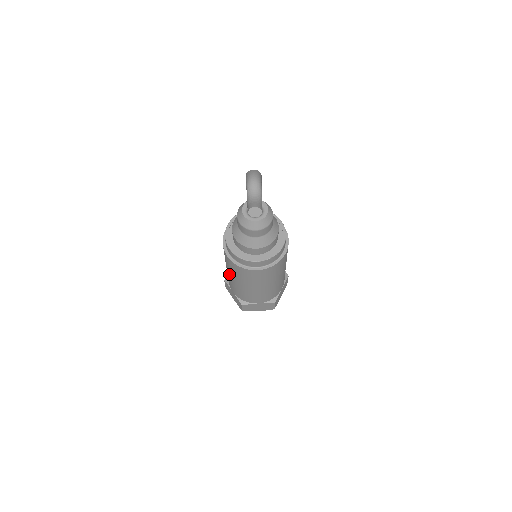
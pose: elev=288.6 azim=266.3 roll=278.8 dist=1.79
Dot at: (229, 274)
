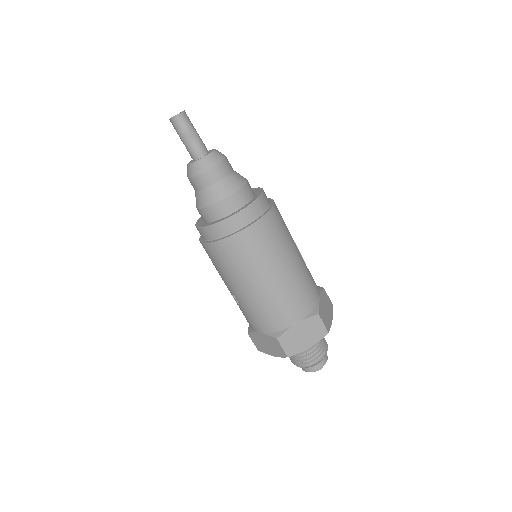
Dot at: (233, 290)
